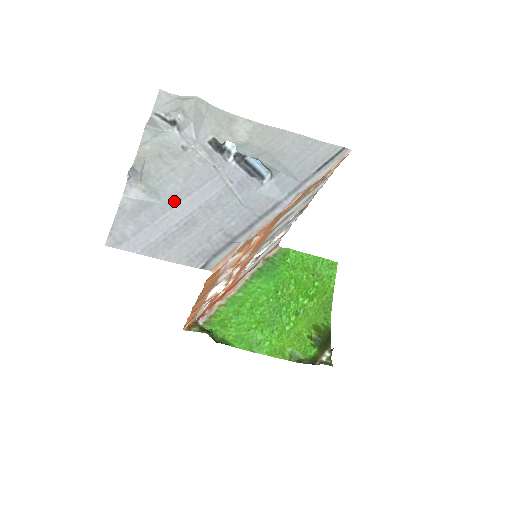
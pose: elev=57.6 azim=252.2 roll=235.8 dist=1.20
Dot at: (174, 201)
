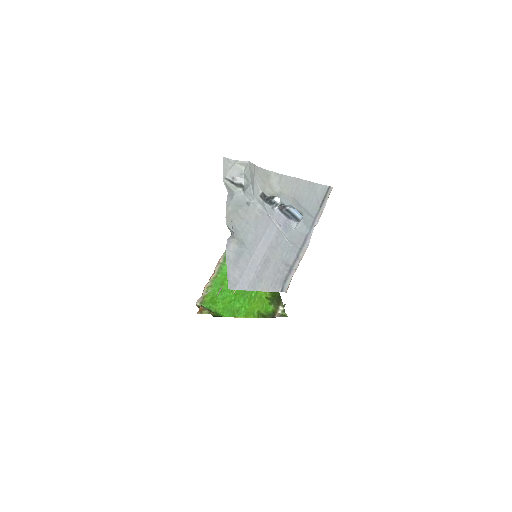
Dot at: (254, 247)
